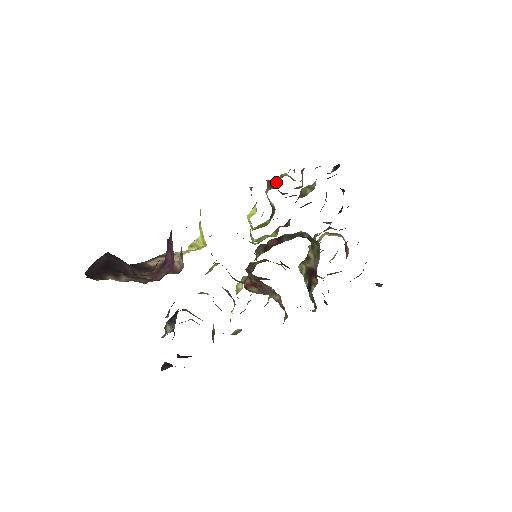
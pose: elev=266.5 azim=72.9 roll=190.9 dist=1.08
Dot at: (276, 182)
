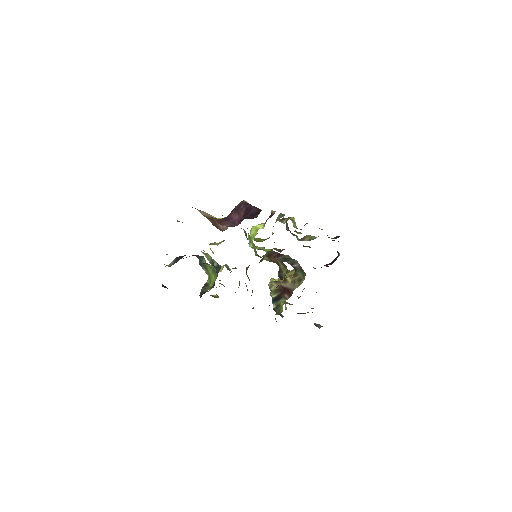
Dot at: (286, 219)
